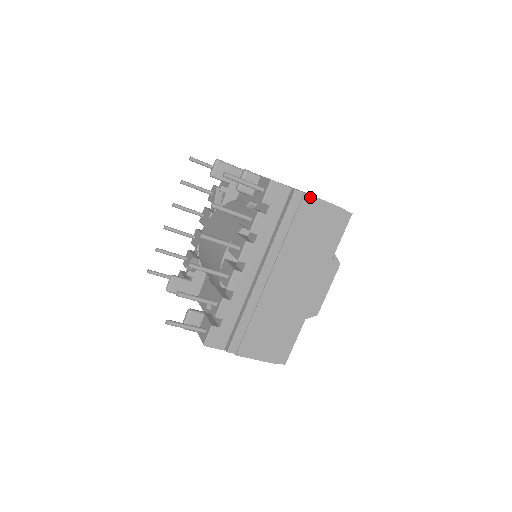
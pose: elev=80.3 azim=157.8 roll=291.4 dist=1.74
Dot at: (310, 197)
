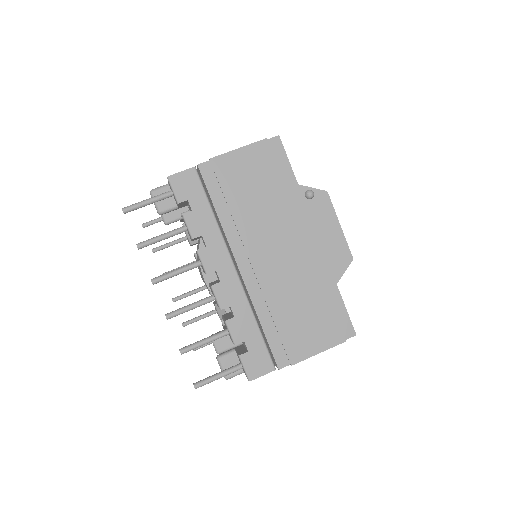
Dot at: (219, 158)
